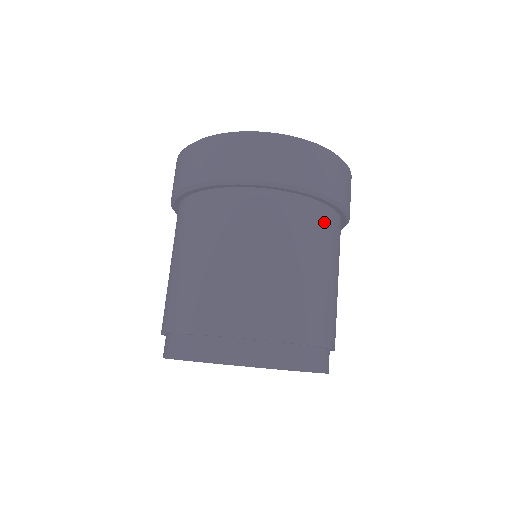
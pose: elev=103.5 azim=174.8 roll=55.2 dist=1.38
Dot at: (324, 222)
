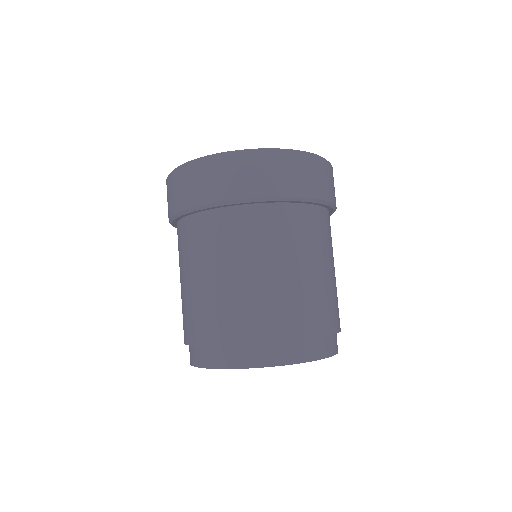
Dot at: occluded
